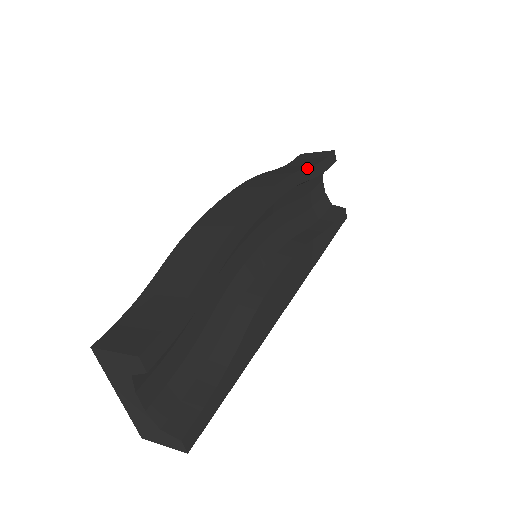
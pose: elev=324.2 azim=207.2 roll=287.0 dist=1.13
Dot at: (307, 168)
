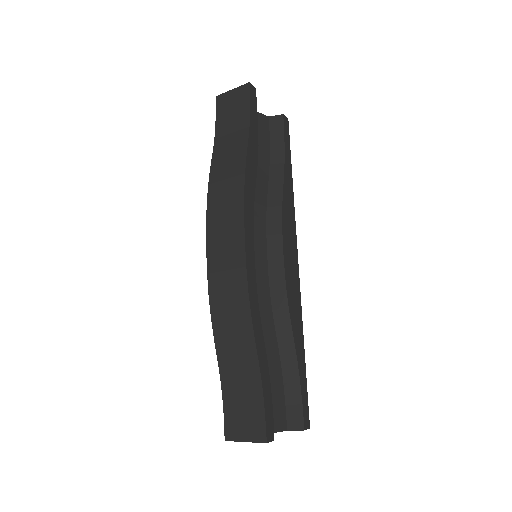
Dot at: (247, 148)
